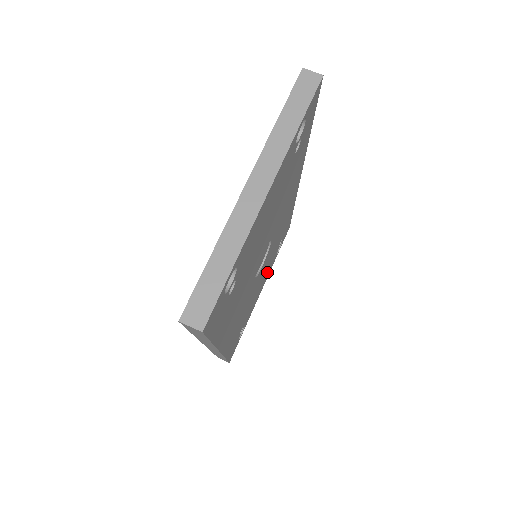
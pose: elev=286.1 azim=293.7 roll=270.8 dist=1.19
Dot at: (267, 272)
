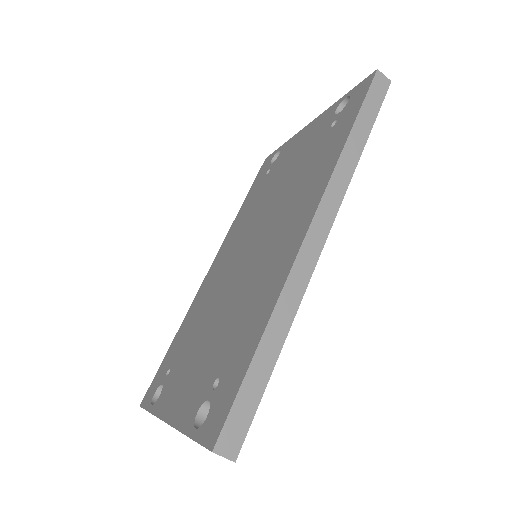
Dot at: occluded
